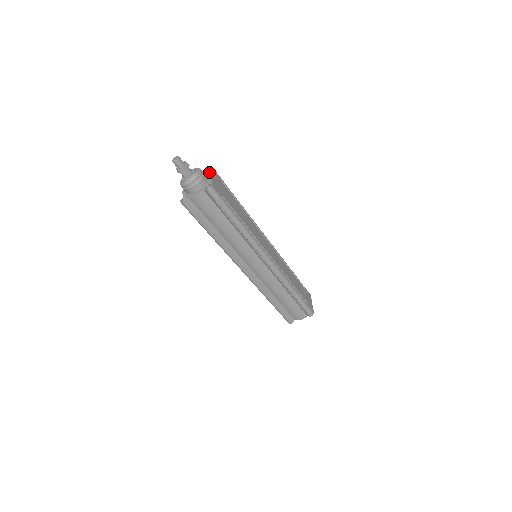
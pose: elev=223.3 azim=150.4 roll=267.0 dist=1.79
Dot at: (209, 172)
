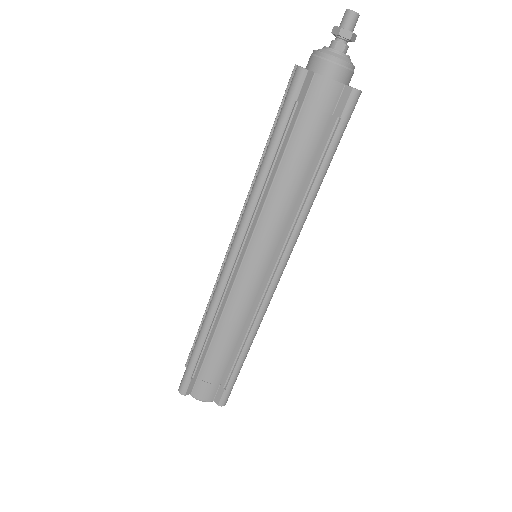
Dot at: occluded
